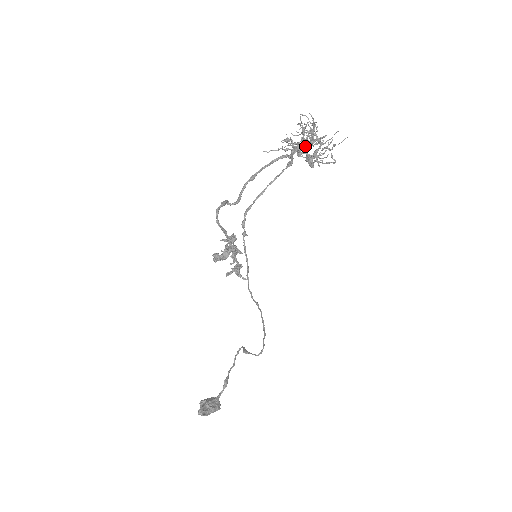
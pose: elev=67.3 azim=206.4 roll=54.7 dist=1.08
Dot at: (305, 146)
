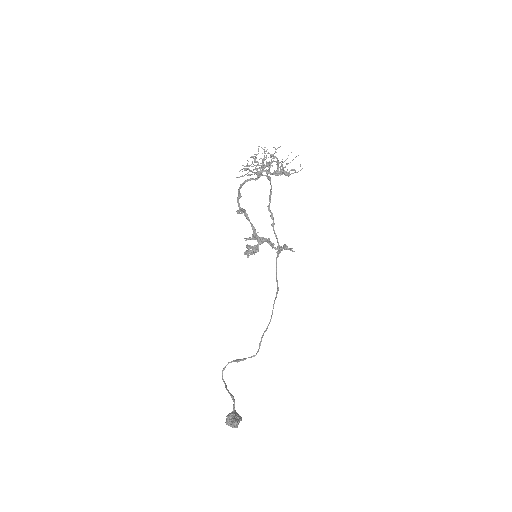
Dot at: occluded
